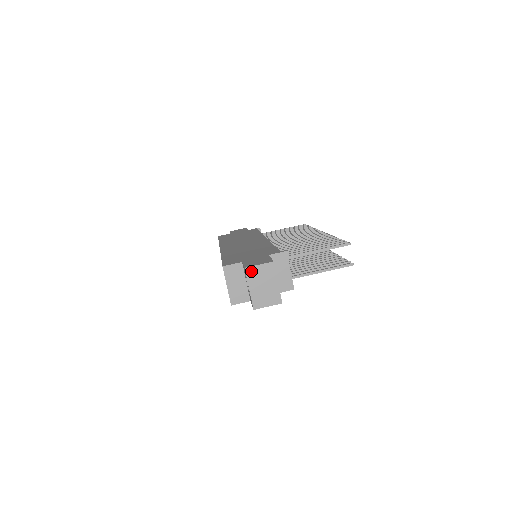
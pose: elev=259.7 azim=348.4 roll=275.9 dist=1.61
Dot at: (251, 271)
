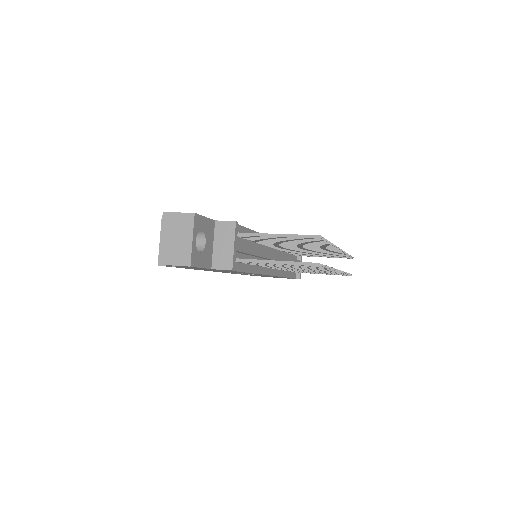
Dot at: (168, 218)
